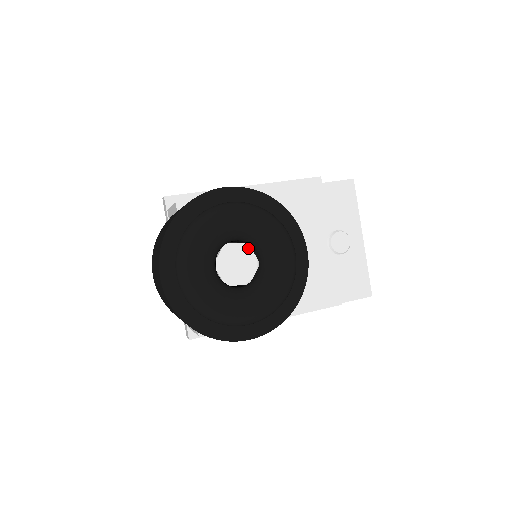
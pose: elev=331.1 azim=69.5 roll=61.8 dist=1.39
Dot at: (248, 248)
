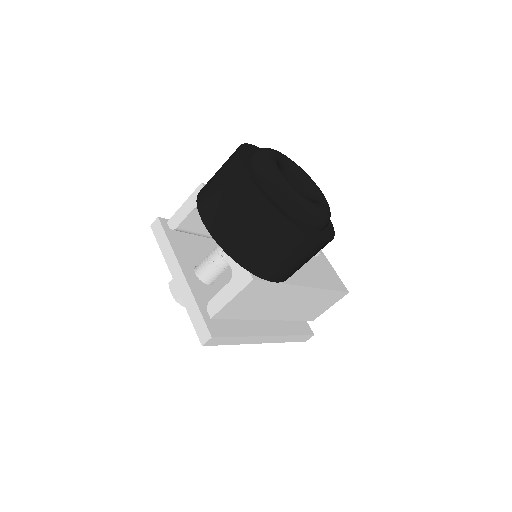
Dot at: occluded
